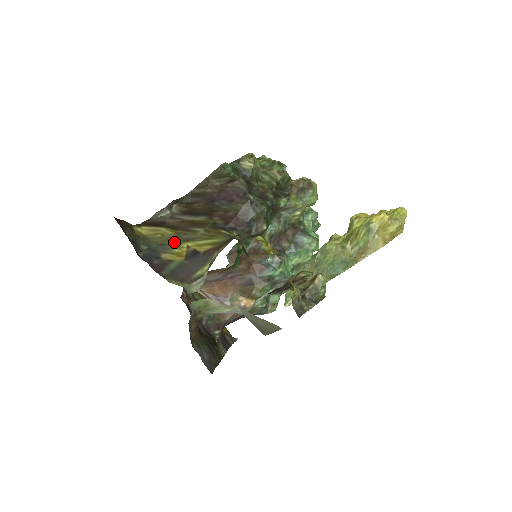
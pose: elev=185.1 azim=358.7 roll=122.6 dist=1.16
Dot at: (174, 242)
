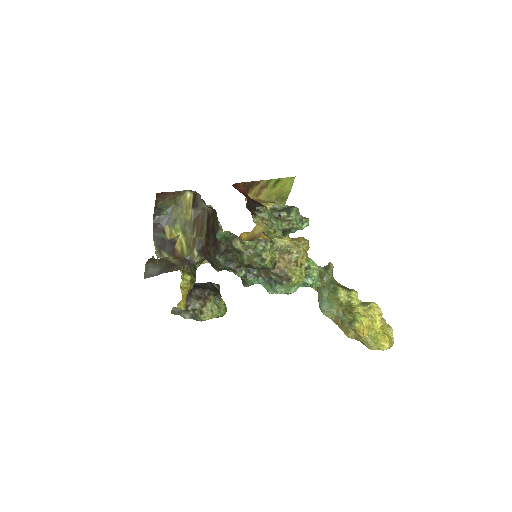
Dot at: (180, 225)
